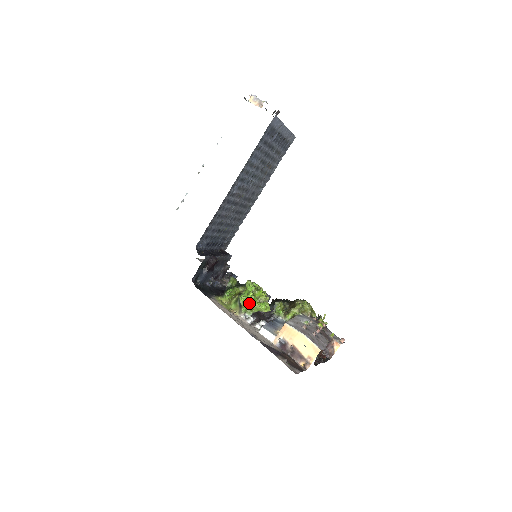
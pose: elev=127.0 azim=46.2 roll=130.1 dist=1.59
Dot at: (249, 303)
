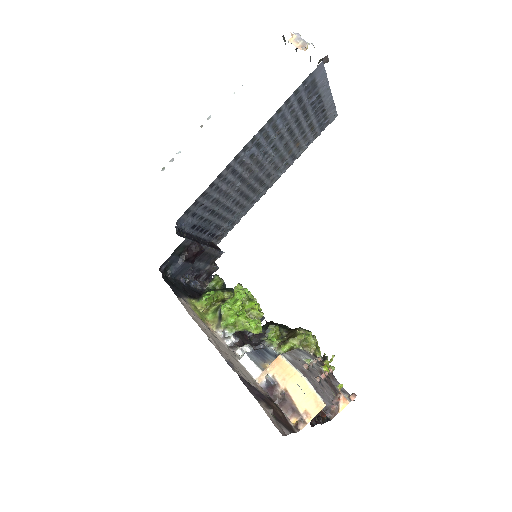
Dot at: (233, 315)
